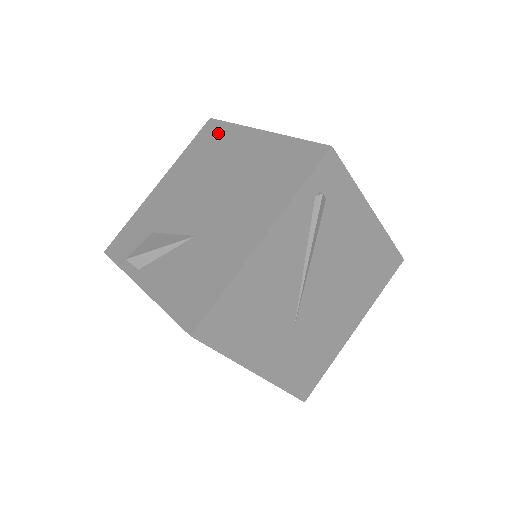
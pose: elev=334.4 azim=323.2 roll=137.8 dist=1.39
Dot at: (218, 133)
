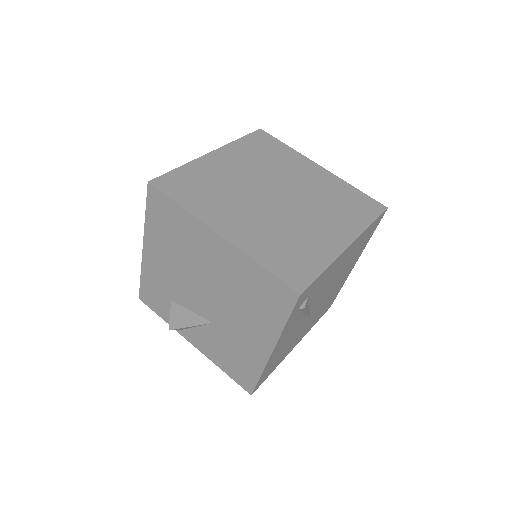
Dot at: (171, 213)
